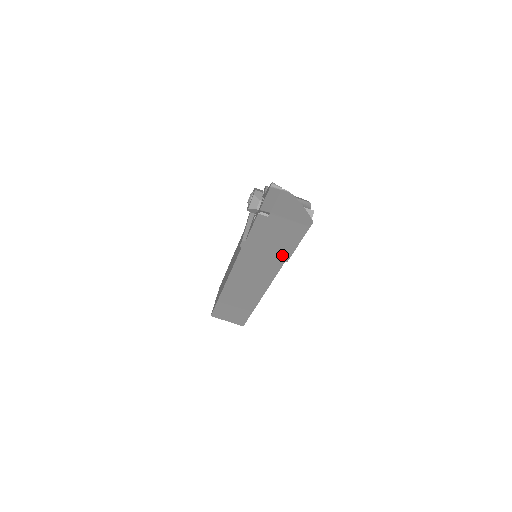
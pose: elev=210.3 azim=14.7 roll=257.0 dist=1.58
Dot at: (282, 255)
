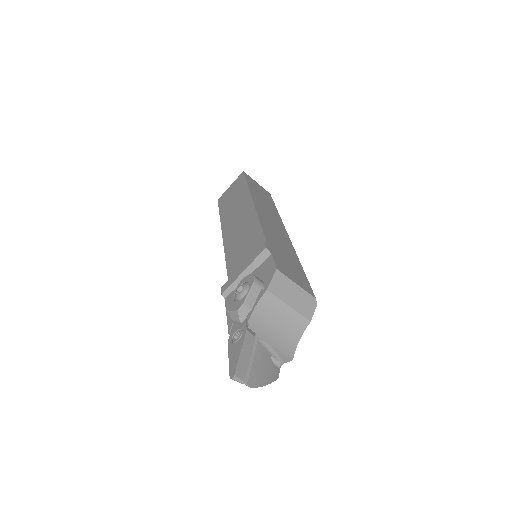
Dot at: occluded
